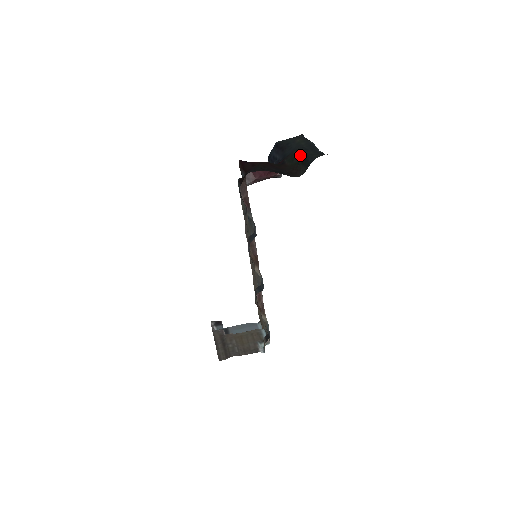
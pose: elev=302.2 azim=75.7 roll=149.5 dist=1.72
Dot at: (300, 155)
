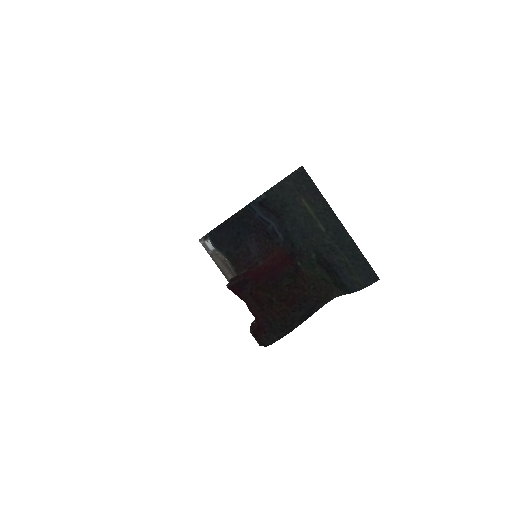
Dot at: (325, 265)
